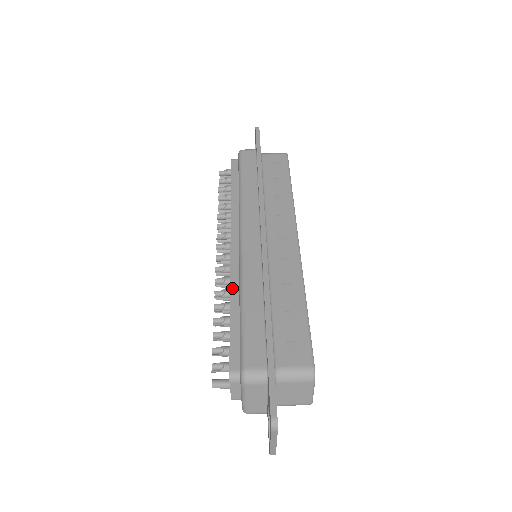
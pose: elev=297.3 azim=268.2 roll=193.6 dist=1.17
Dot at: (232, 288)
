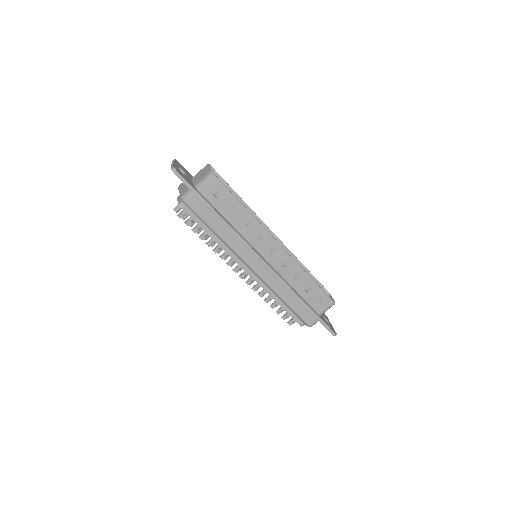
Dot at: (269, 293)
